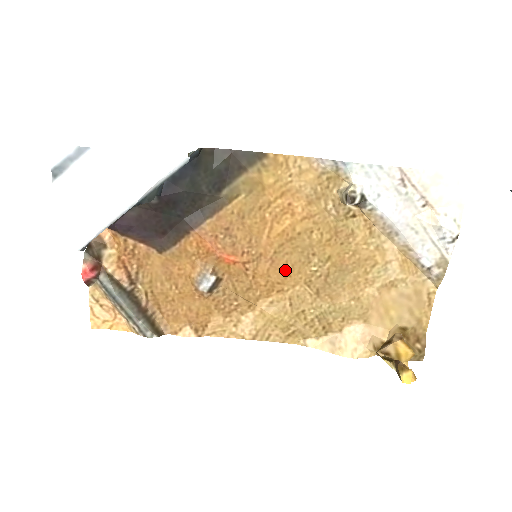
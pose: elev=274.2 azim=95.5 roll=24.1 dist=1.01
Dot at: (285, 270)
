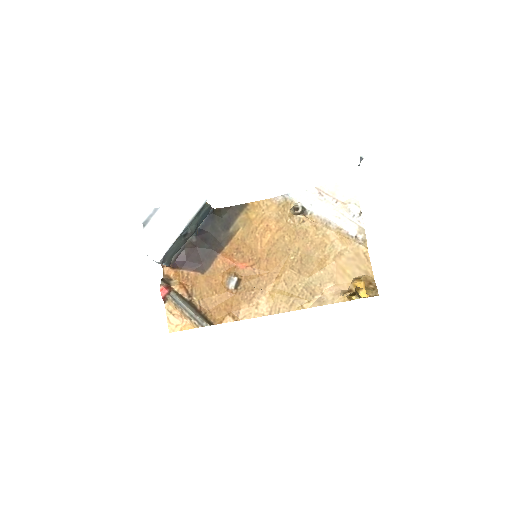
Dot at: (276, 264)
